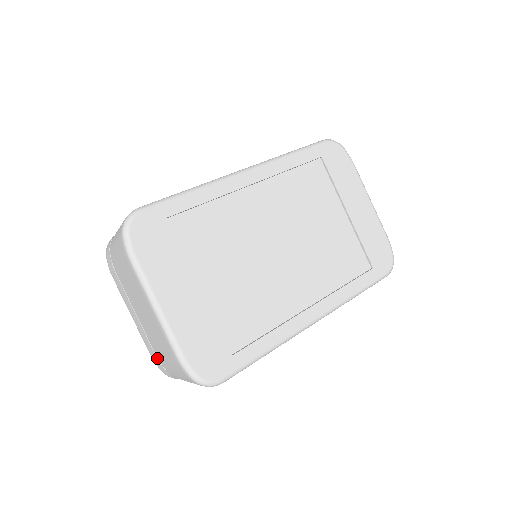
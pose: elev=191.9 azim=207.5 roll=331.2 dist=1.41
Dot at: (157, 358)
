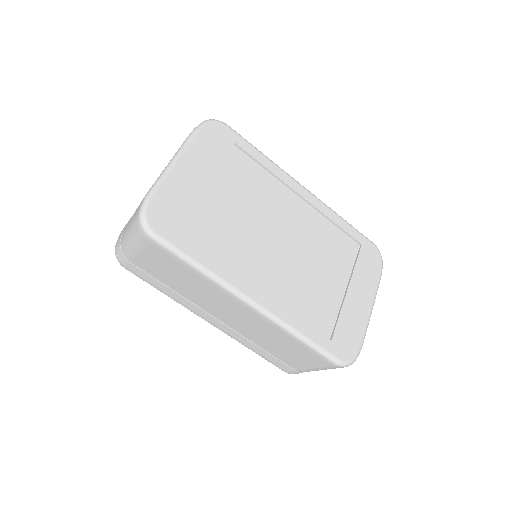
Dot at: occluded
